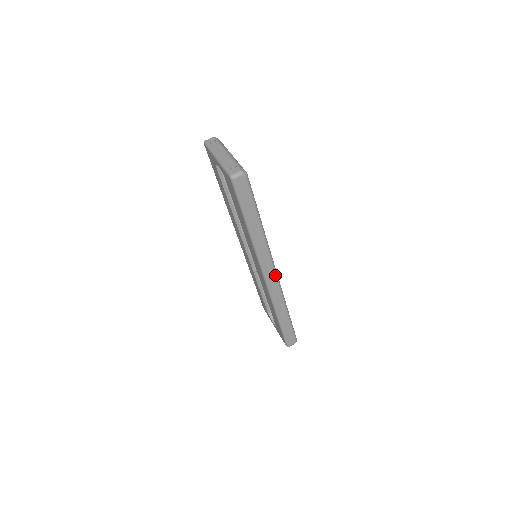
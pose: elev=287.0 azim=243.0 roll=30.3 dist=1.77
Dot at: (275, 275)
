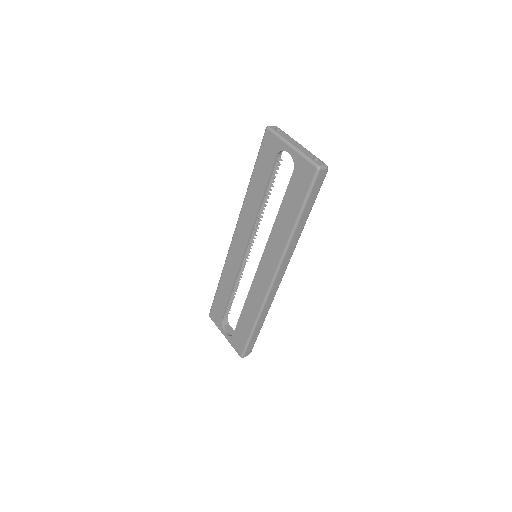
Dot at: (282, 277)
